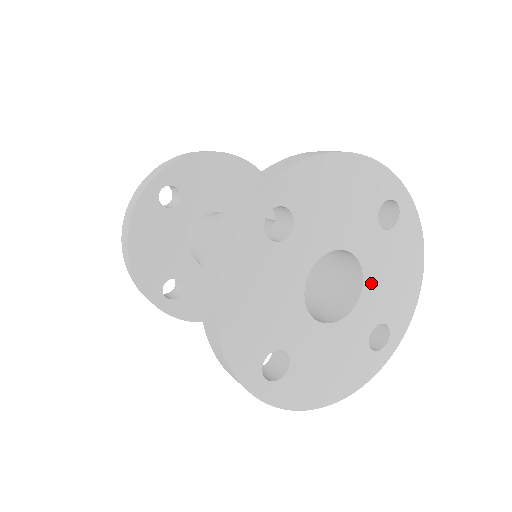
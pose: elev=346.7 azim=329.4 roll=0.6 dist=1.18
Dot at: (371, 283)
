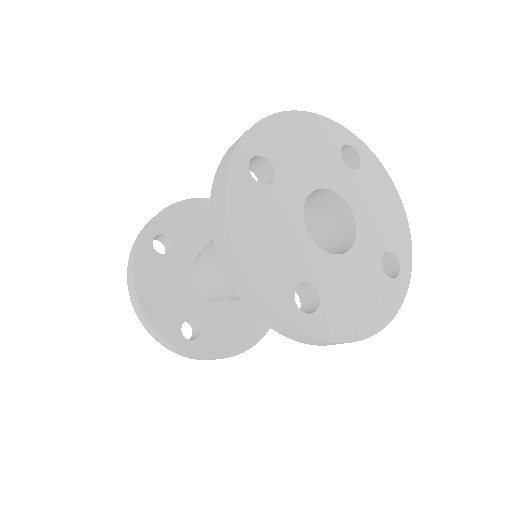
Dot at: (361, 216)
